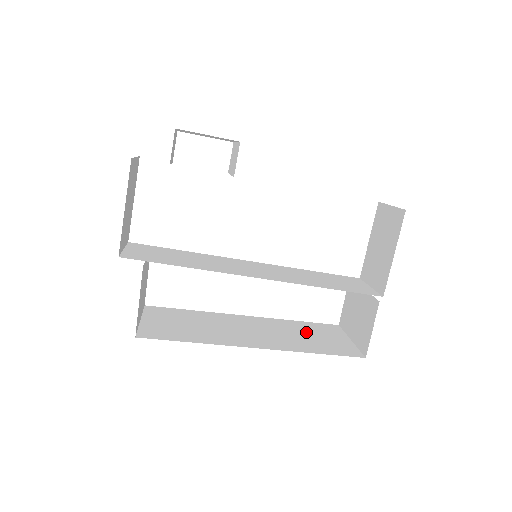
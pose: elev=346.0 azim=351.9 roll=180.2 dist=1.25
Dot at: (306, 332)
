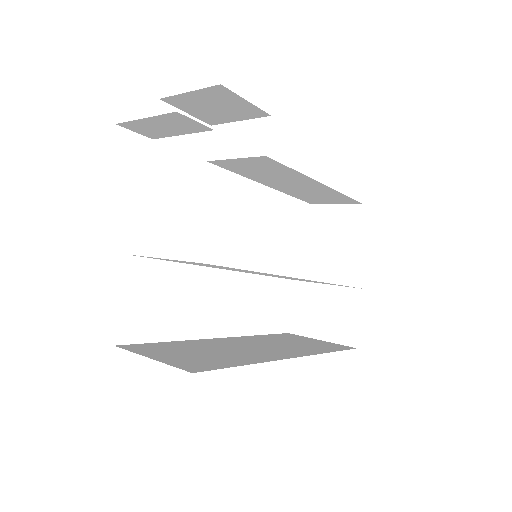
Dot at: (287, 341)
